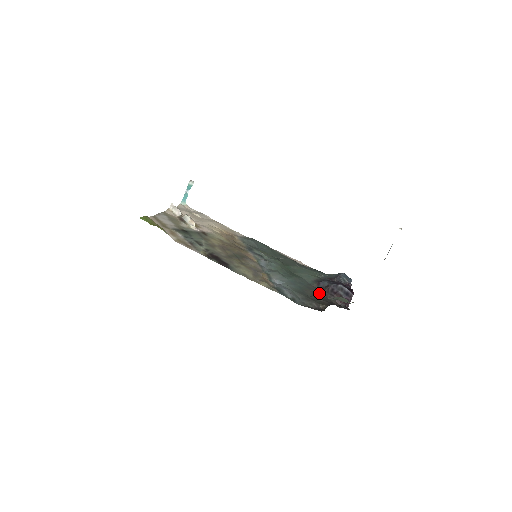
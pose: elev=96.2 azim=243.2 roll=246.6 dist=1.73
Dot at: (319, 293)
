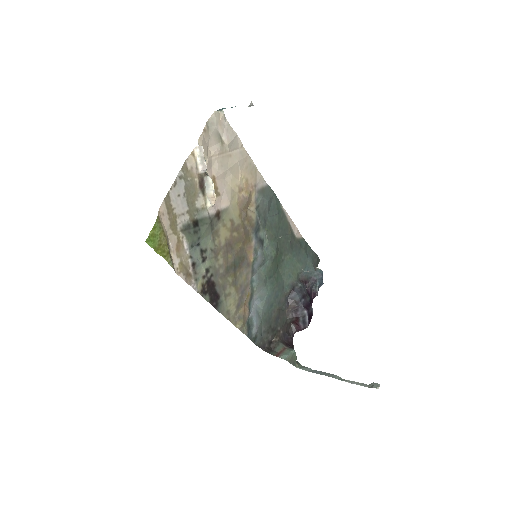
Dot at: (284, 309)
